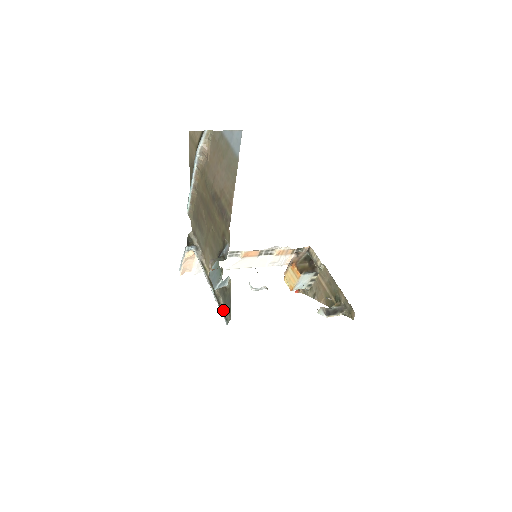
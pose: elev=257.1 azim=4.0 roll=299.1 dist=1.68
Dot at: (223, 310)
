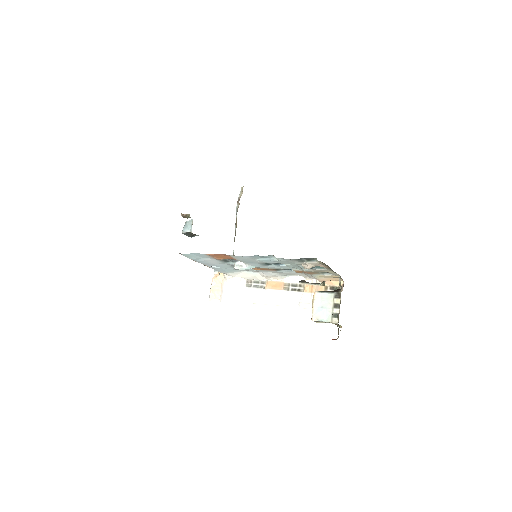
Dot at: occluded
